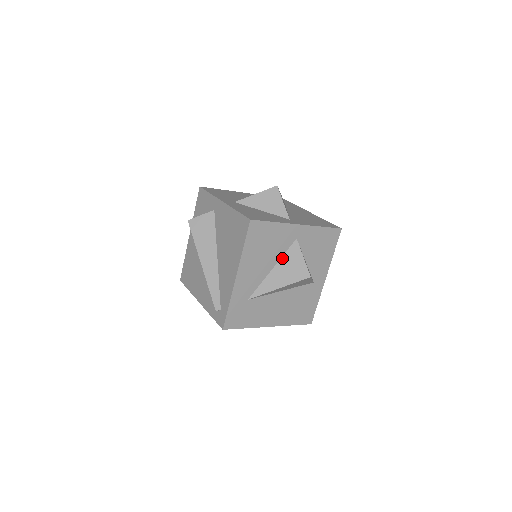
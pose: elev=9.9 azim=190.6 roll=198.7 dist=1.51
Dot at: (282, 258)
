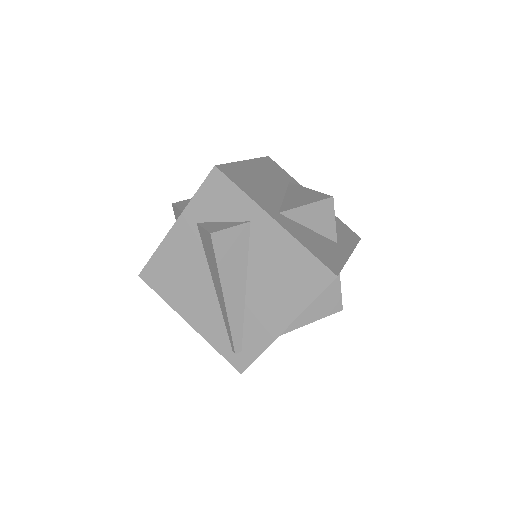
Dot at: occluded
